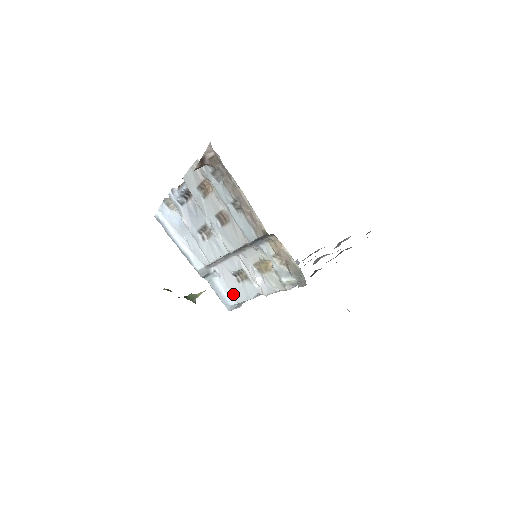
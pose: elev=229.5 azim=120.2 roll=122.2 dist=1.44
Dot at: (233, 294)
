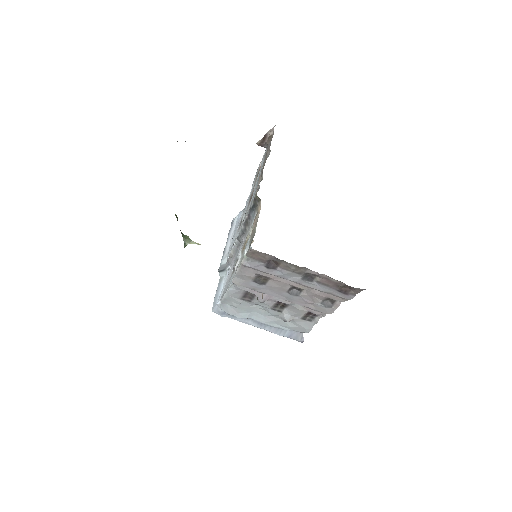
Dot at: (223, 291)
